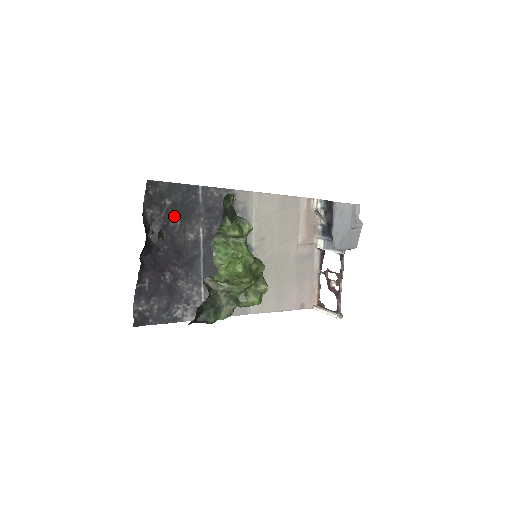
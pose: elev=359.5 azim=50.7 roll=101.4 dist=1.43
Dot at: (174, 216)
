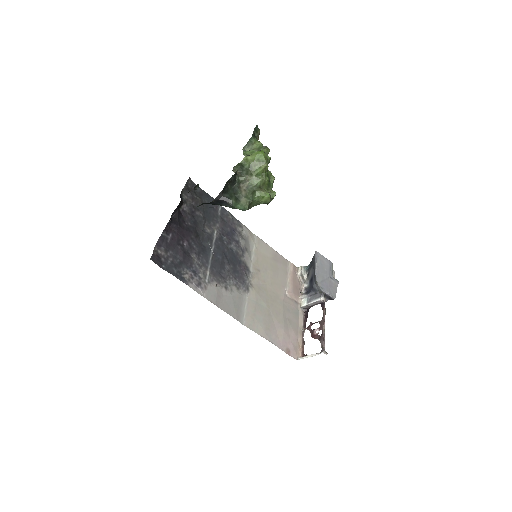
Dot at: (200, 210)
